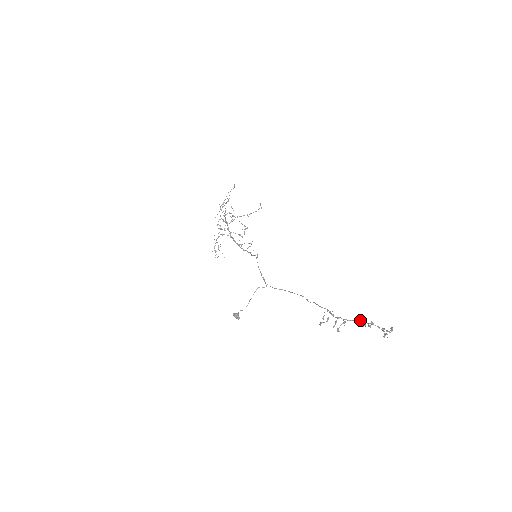
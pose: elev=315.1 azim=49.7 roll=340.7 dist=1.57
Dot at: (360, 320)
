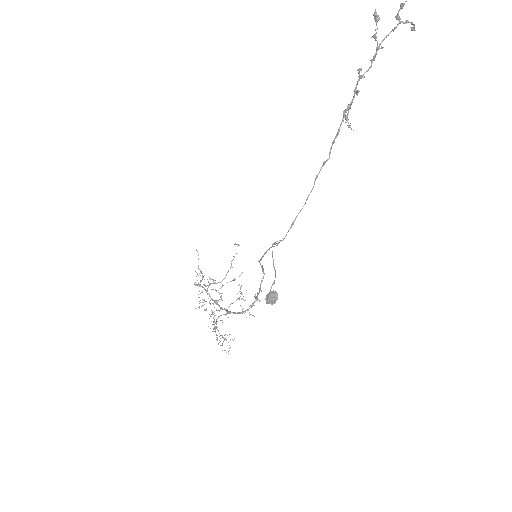
Dot at: (373, 56)
